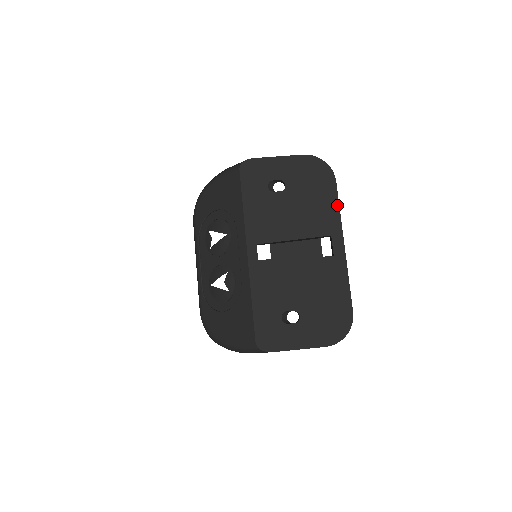
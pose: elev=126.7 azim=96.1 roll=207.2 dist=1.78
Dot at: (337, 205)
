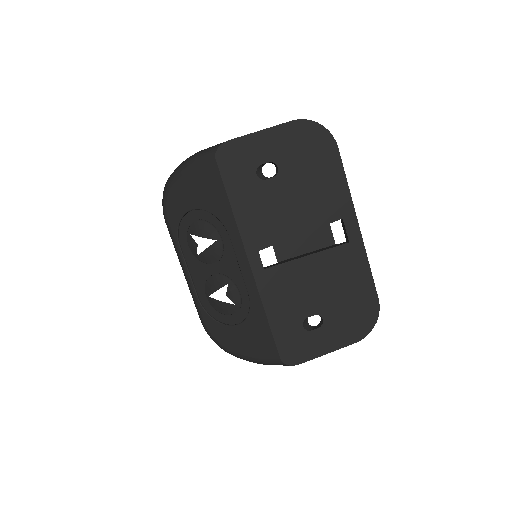
Dot at: (344, 179)
